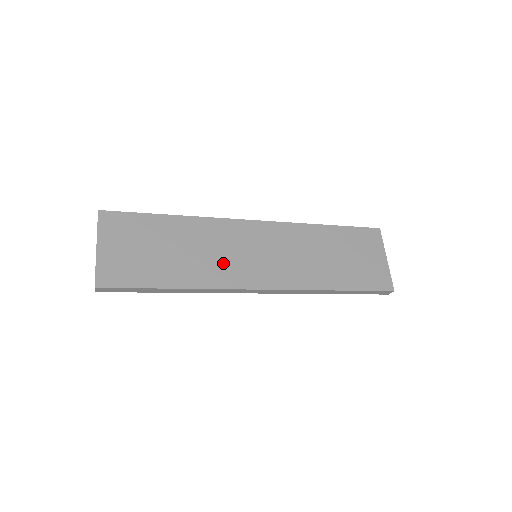
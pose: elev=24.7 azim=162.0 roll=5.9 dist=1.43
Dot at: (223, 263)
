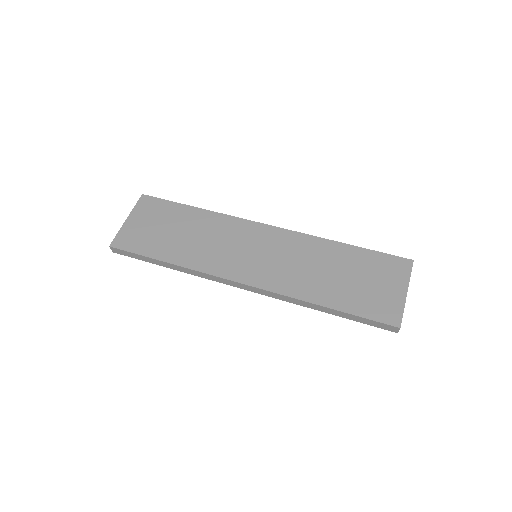
Dot at: (218, 253)
